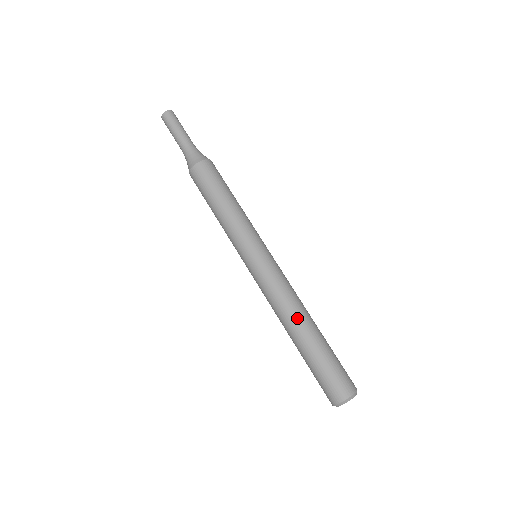
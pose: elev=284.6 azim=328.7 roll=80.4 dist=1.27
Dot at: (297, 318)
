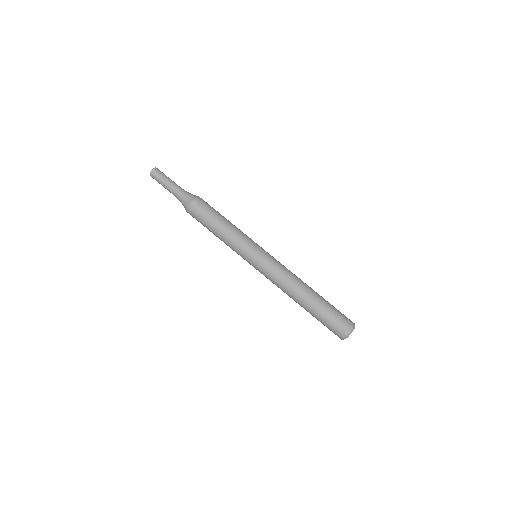
Dot at: (294, 296)
